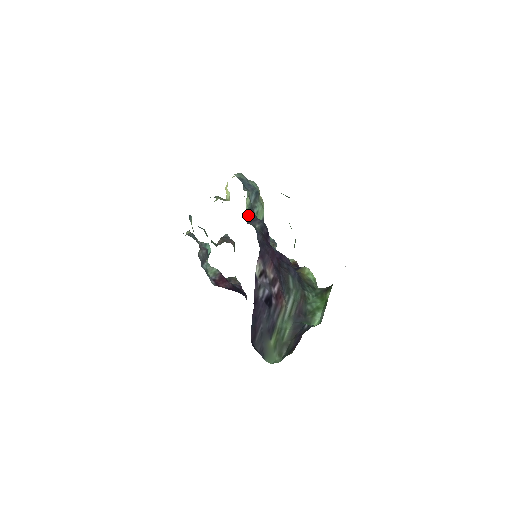
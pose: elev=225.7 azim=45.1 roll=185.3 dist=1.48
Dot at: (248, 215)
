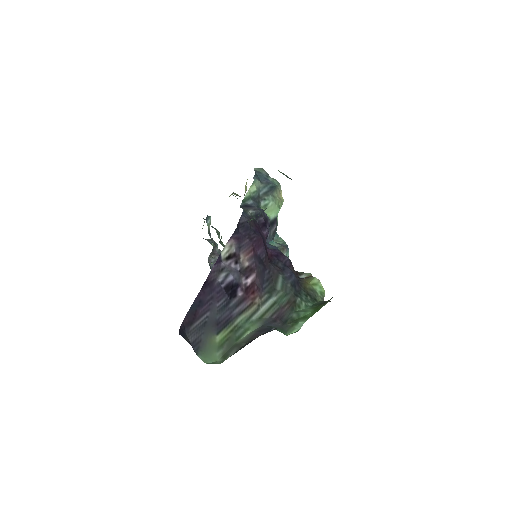
Dot at: (247, 202)
